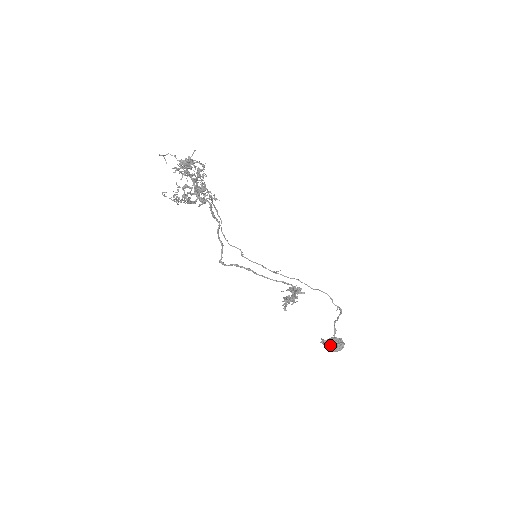
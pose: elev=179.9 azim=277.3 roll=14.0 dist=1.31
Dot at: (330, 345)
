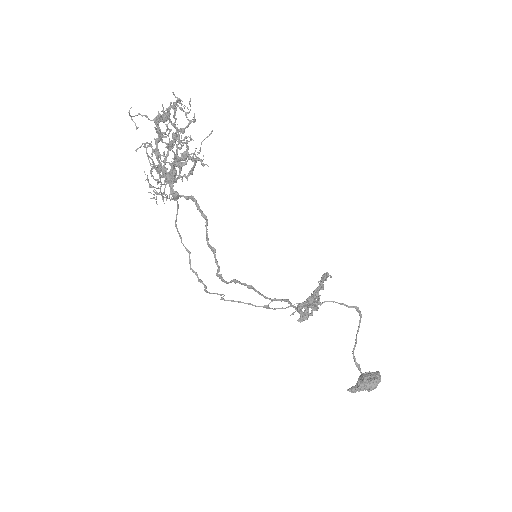
Dot at: (367, 380)
